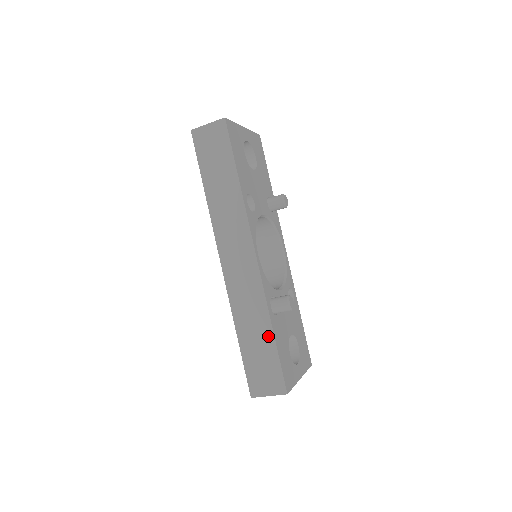
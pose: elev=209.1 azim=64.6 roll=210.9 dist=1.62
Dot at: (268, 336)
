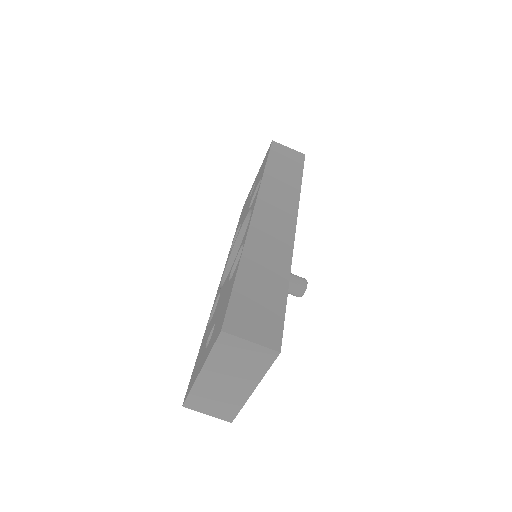
Dot at: (281, 285)
